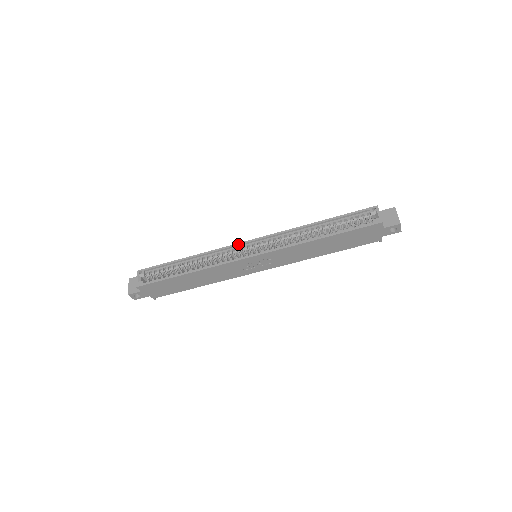
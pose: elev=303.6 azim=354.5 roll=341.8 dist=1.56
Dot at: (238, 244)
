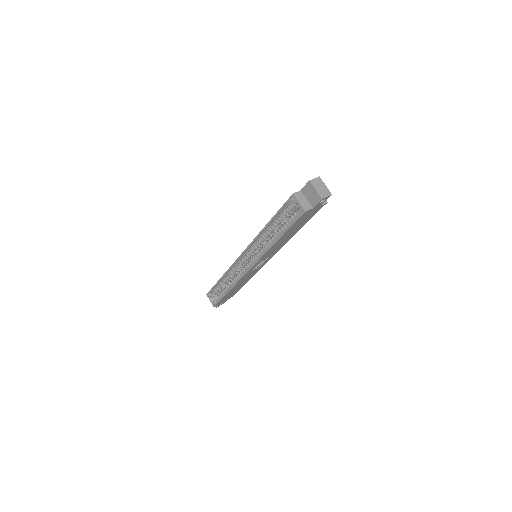
Dot at: (237, 260)
